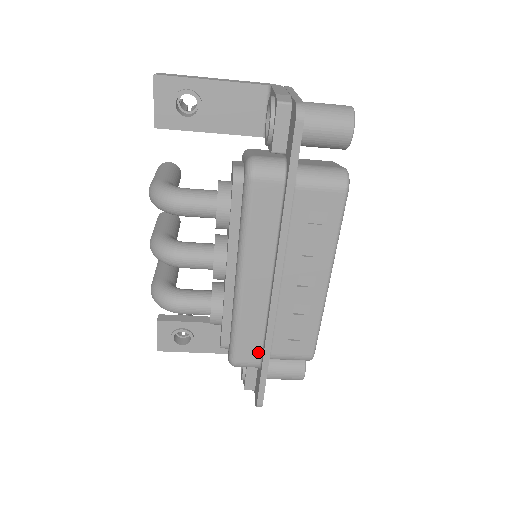
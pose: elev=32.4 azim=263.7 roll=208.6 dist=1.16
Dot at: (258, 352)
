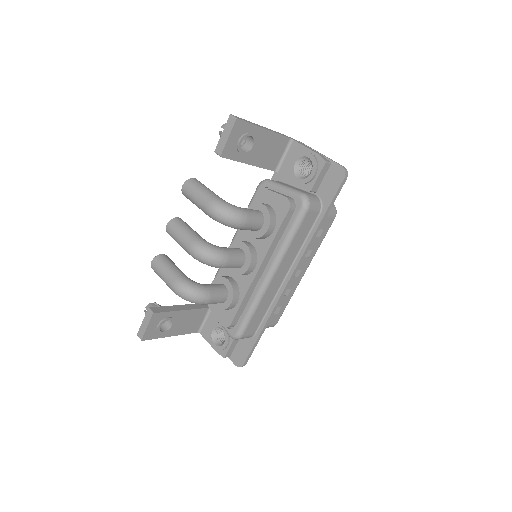
Dot at: (257, 326)
